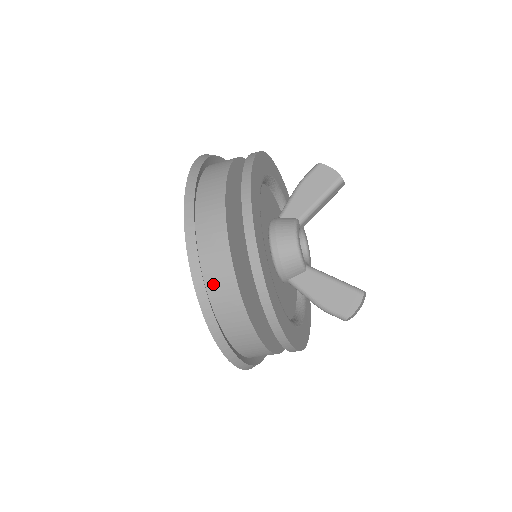
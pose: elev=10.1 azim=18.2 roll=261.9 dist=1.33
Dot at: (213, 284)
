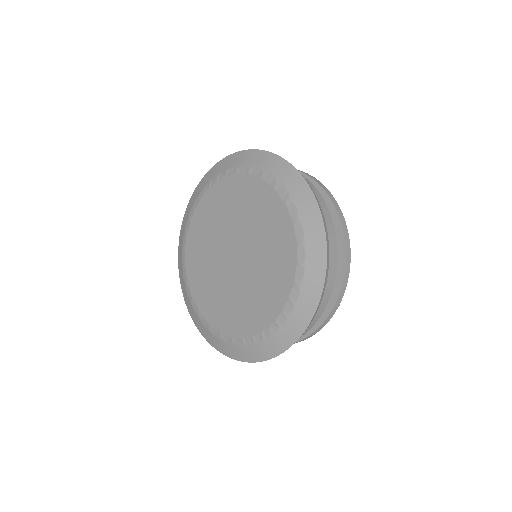
Dot at: occluded
